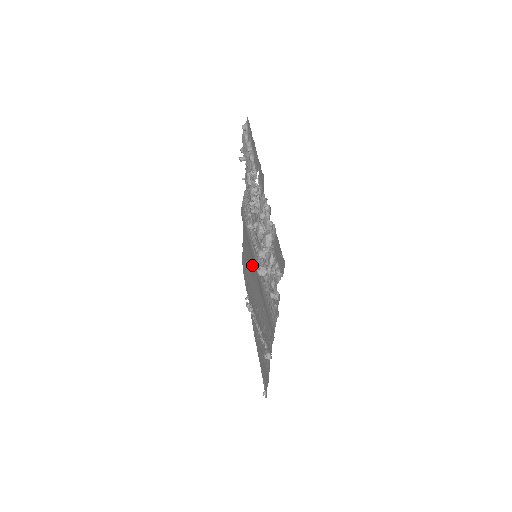
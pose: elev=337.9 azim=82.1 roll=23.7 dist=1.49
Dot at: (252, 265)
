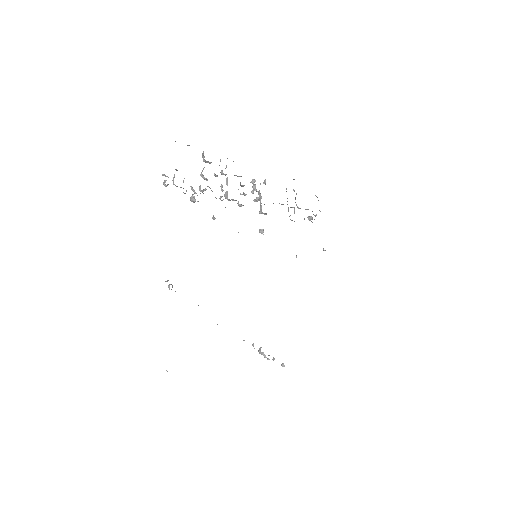
Dot at: occluded
